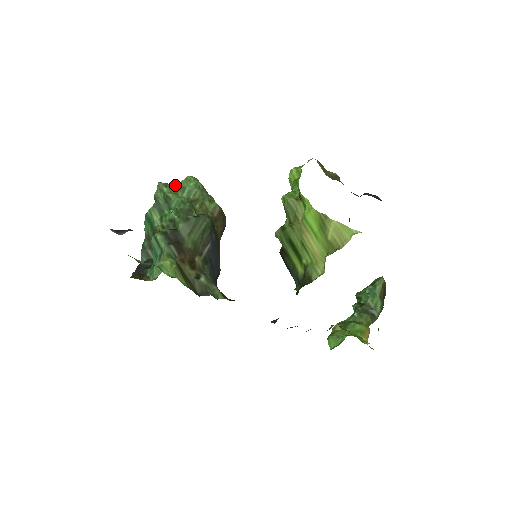
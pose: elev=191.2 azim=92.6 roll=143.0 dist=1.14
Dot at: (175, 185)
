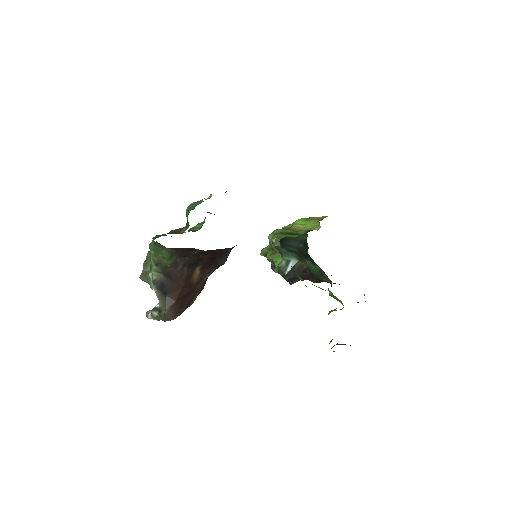
Dot at: occluded
